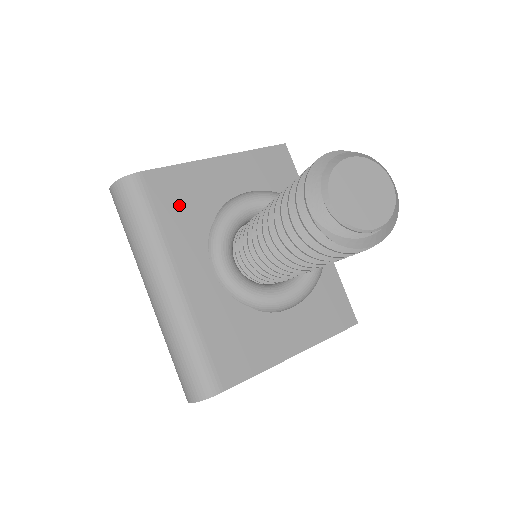
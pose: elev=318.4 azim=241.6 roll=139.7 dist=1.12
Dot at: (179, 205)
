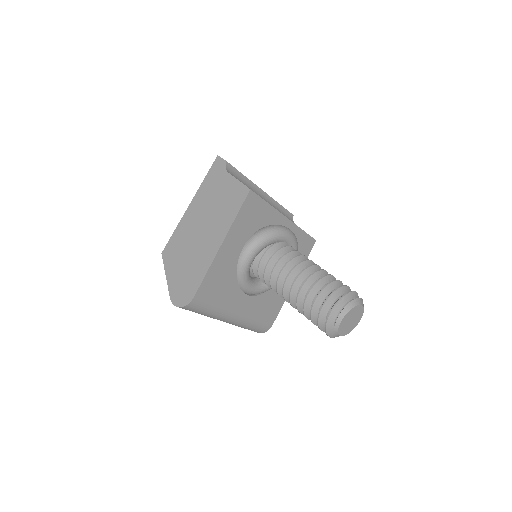
Dot at: (219, 289)
